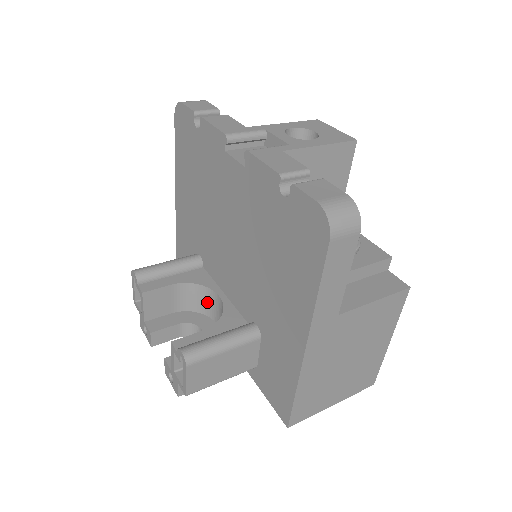
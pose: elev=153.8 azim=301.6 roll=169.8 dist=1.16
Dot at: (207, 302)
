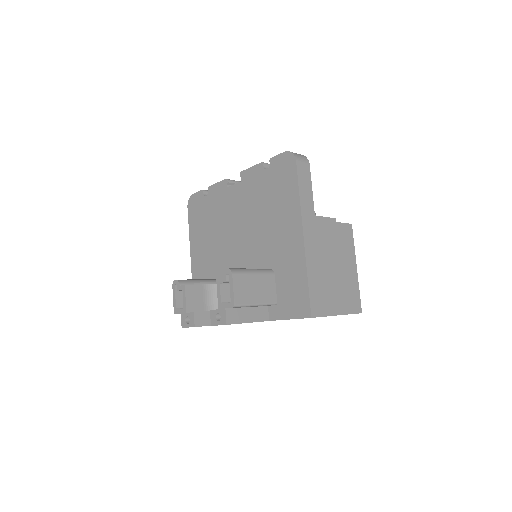
Dot at: occluded
